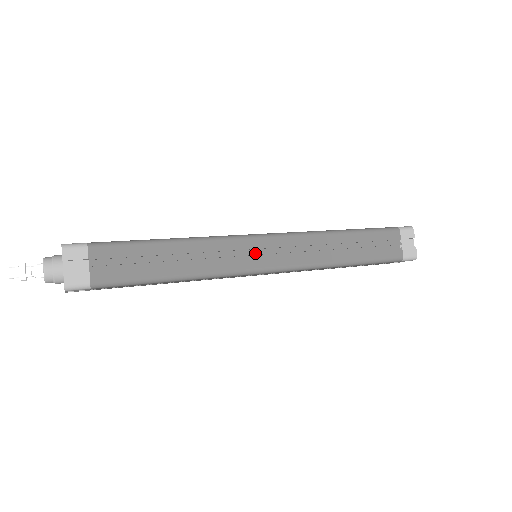
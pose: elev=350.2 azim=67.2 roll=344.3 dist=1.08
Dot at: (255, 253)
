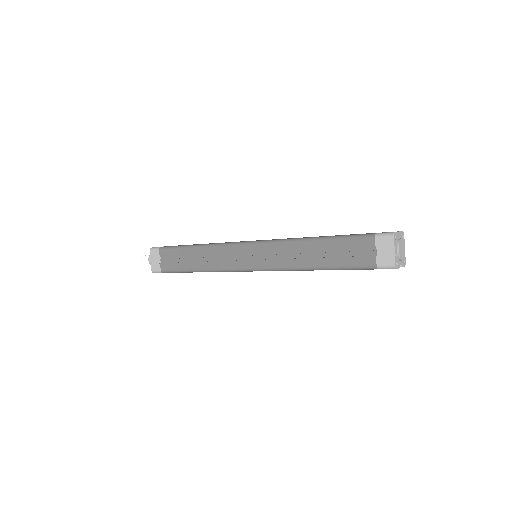
Dot at: (242, 256)
